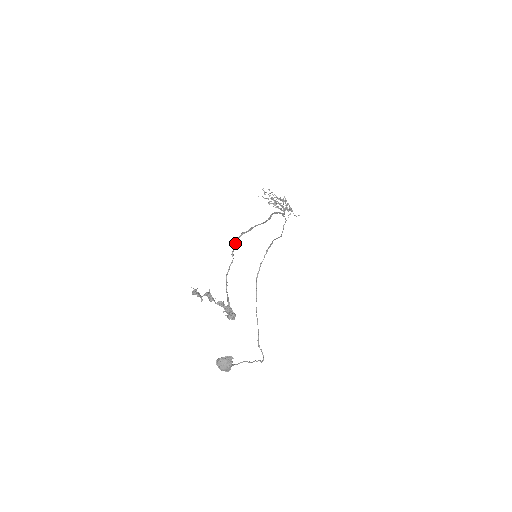
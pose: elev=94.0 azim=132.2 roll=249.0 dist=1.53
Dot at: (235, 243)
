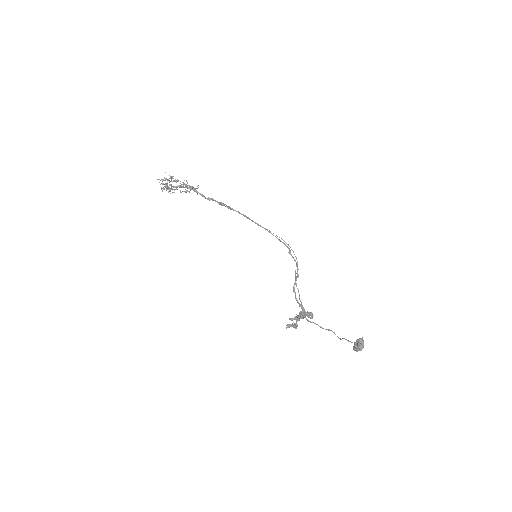
Dot at: (297, 265)
